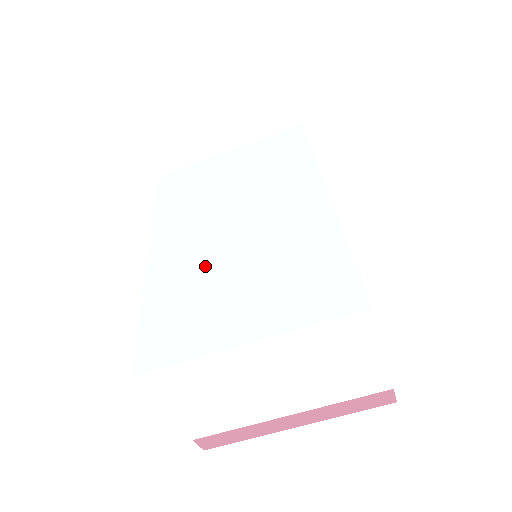
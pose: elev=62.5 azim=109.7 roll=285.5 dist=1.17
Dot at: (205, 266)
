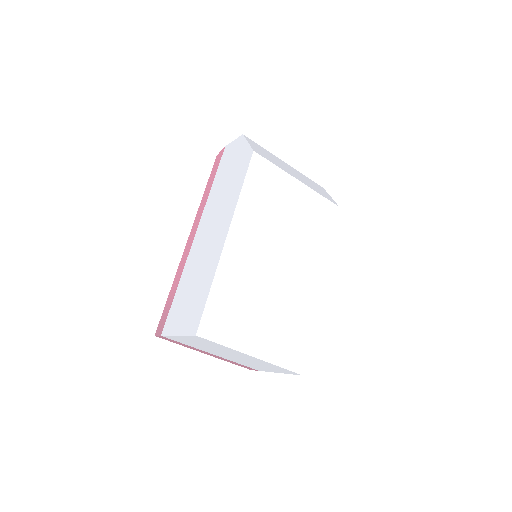
Dot at: (253, 283)
